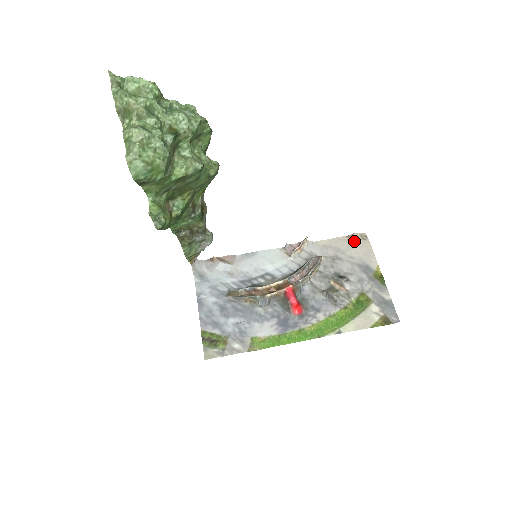
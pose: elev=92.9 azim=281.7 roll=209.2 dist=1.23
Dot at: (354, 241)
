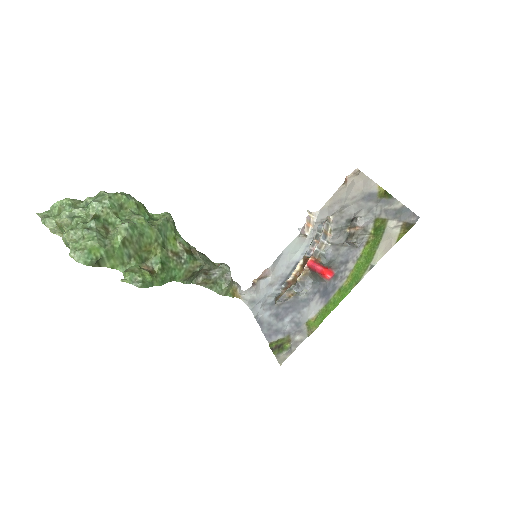
Dot at: (350, 183)
